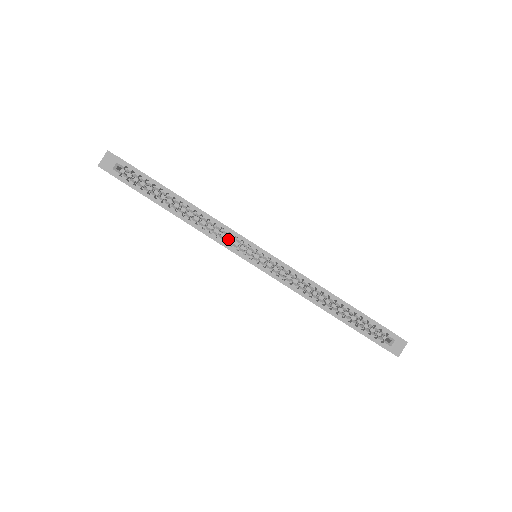
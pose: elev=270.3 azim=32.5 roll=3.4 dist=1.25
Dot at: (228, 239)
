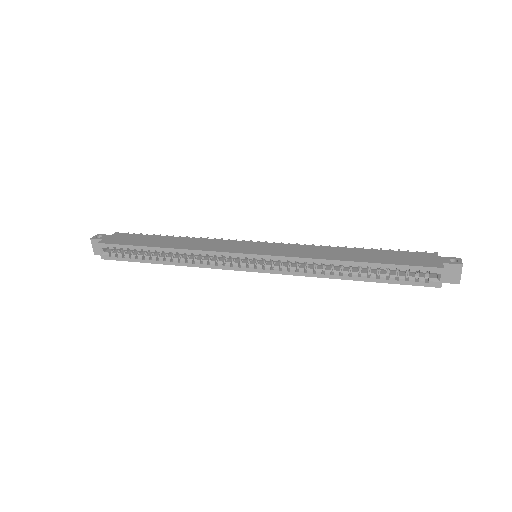
Dot at: occluded
